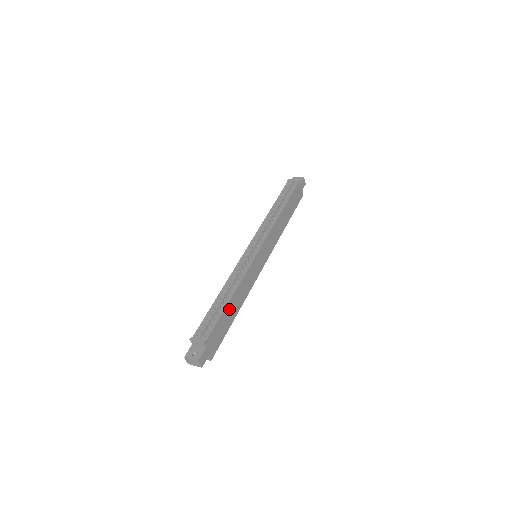
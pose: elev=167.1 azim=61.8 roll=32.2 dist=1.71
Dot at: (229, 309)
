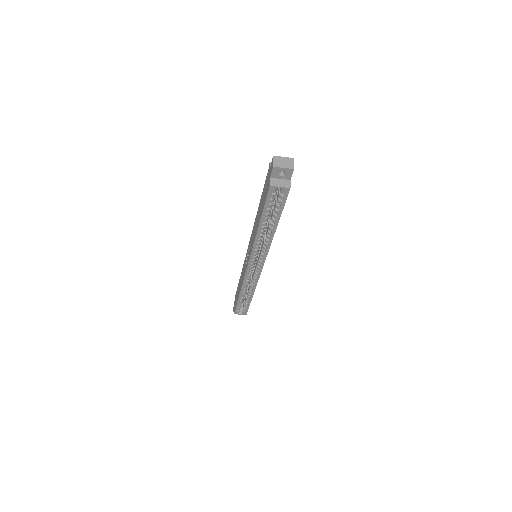
Dot at: occluded
